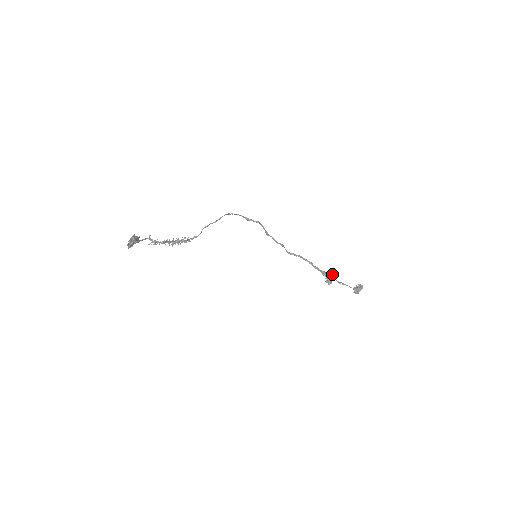
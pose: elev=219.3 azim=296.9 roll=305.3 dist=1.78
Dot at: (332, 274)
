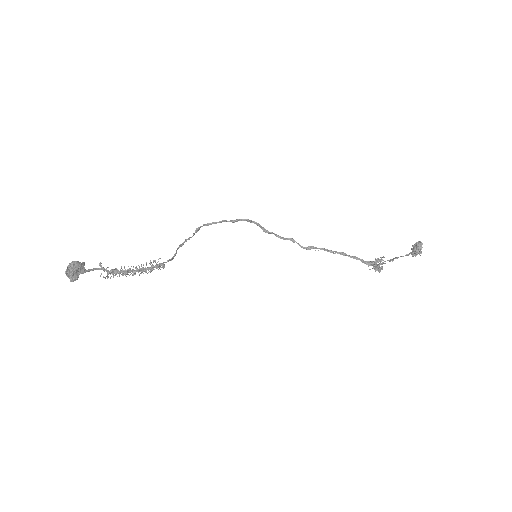
Dot at: (379, 259)
